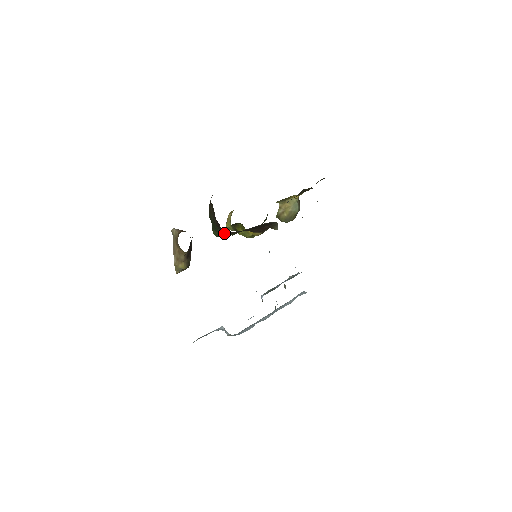
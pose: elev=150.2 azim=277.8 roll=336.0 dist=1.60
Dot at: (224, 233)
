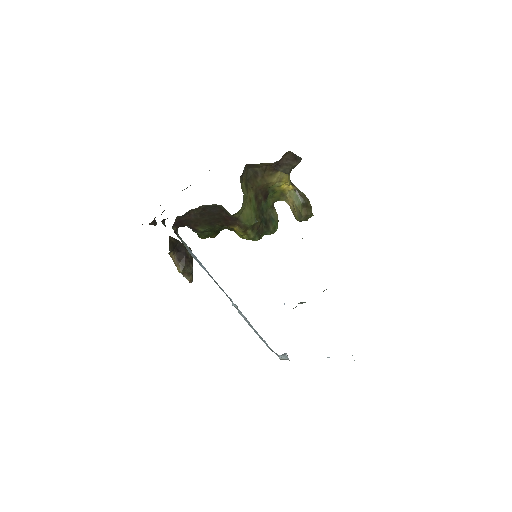
Dot at: (193, 230)
